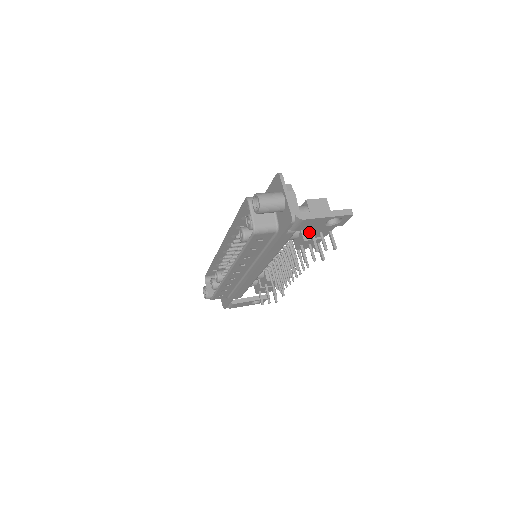
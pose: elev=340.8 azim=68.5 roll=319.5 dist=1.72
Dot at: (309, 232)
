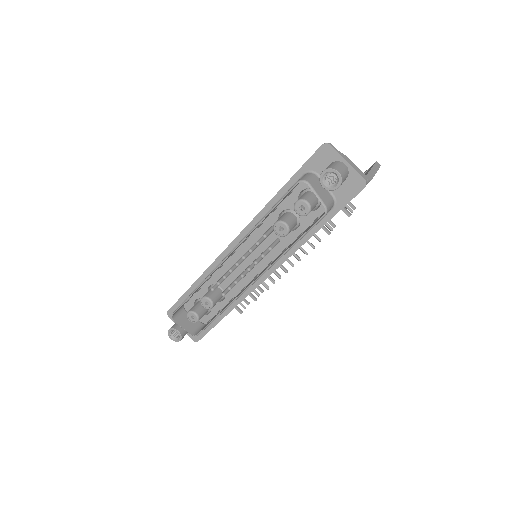
Dot at: occluded
